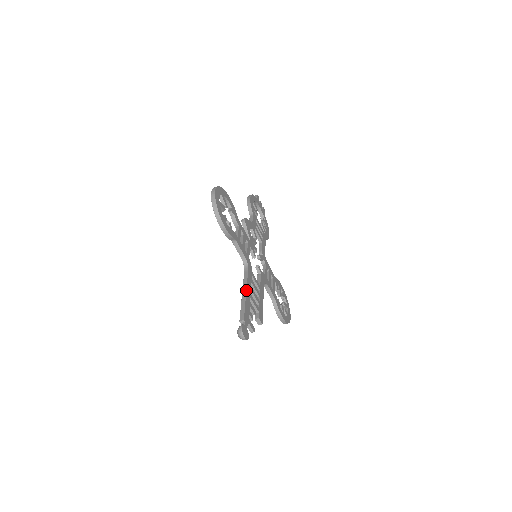
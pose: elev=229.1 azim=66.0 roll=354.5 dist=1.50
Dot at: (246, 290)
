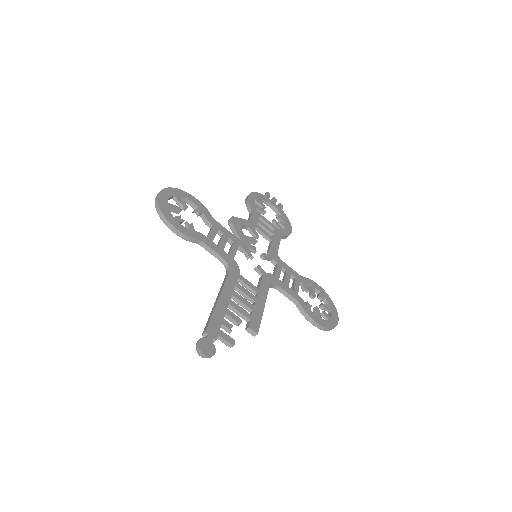
Dot at: (219, 296)
